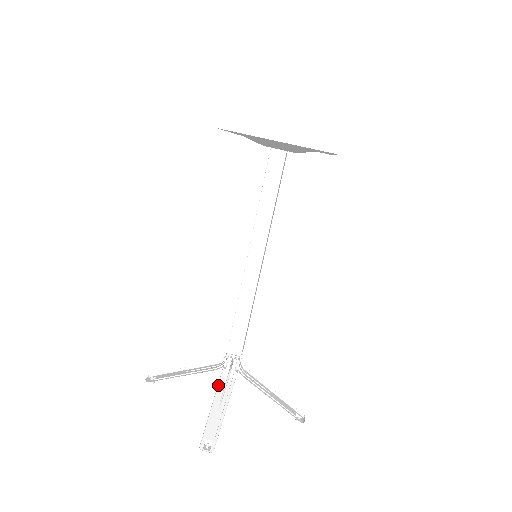
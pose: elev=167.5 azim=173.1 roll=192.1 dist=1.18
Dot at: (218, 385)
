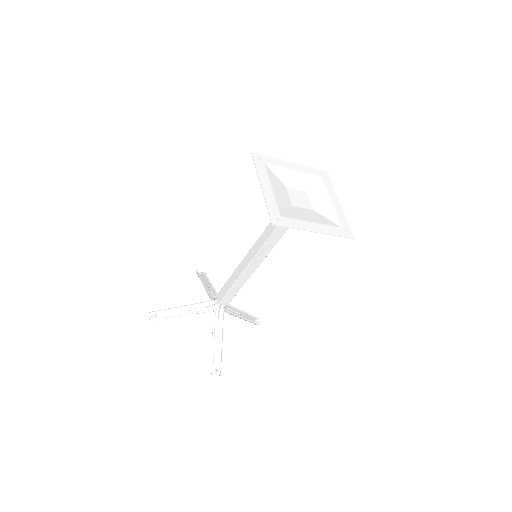
Dot at: (197, 304)
